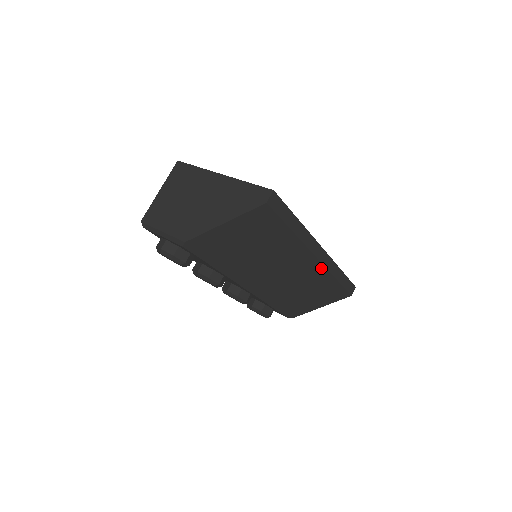
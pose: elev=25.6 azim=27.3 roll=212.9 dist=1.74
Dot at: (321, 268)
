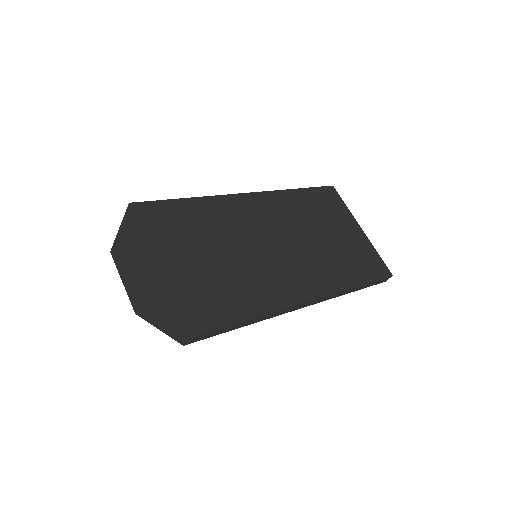
Dot at: occluded
